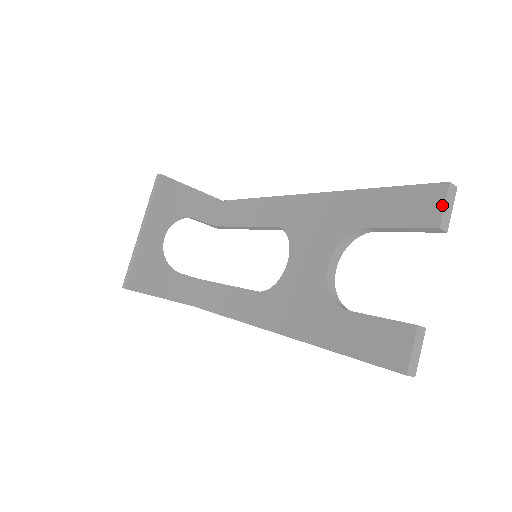
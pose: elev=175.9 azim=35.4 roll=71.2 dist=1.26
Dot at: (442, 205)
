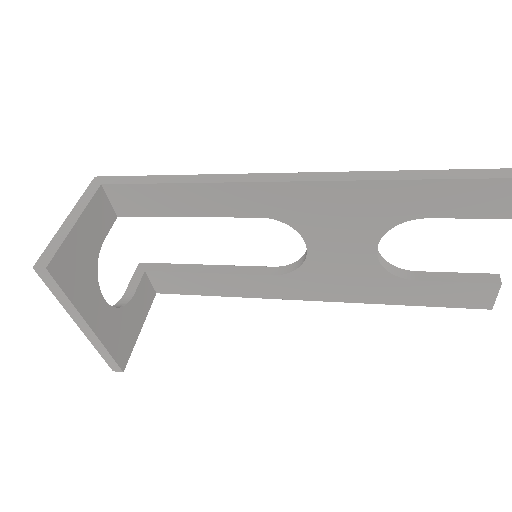
Dot at: out of frame
